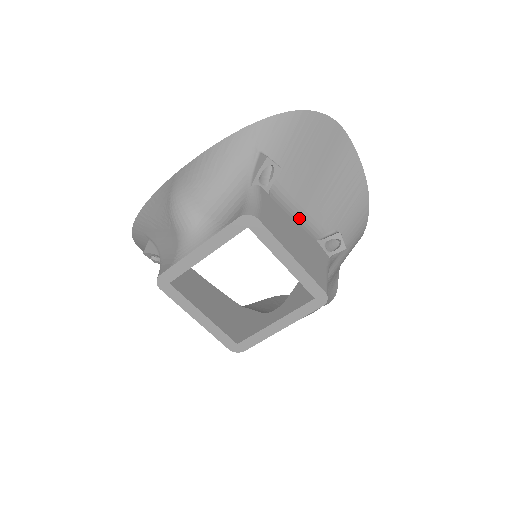
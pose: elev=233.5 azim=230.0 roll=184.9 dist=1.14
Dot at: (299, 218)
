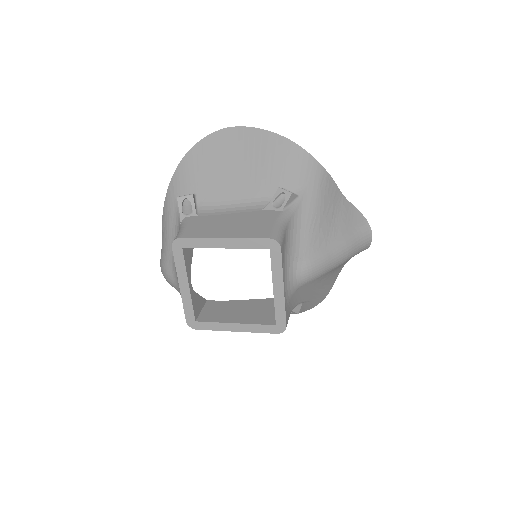
Dot at: (237, 209)
